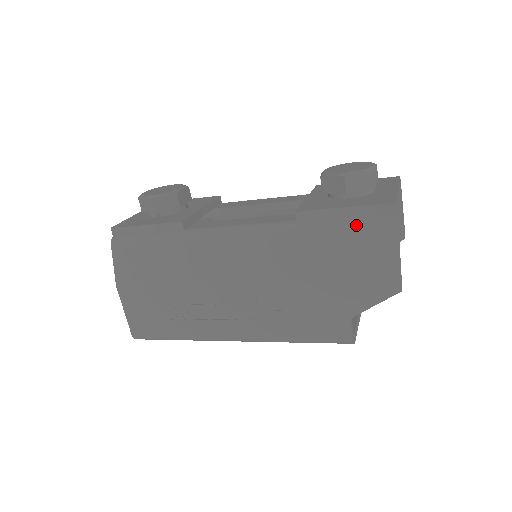
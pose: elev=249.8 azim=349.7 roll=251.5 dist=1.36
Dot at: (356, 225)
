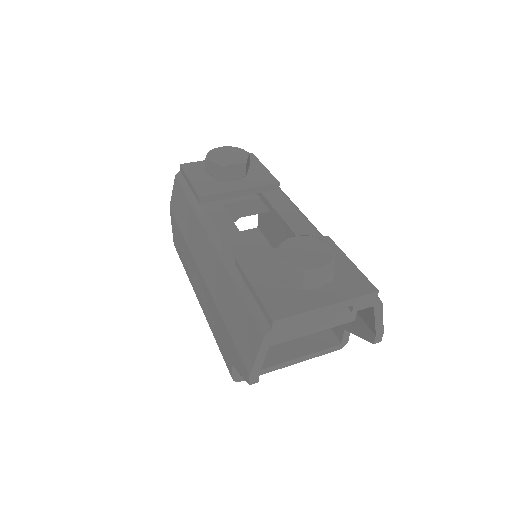
Dot at: (249, 308)
